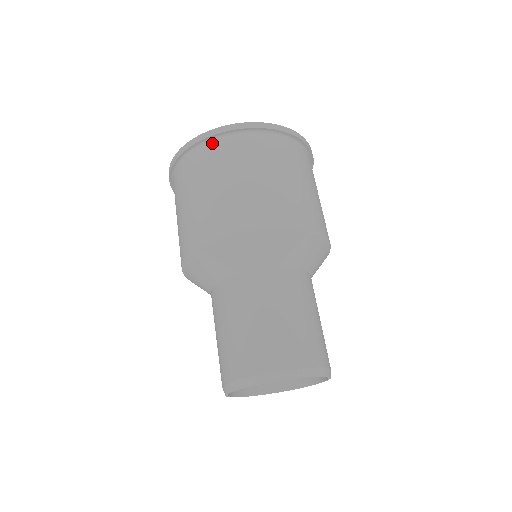
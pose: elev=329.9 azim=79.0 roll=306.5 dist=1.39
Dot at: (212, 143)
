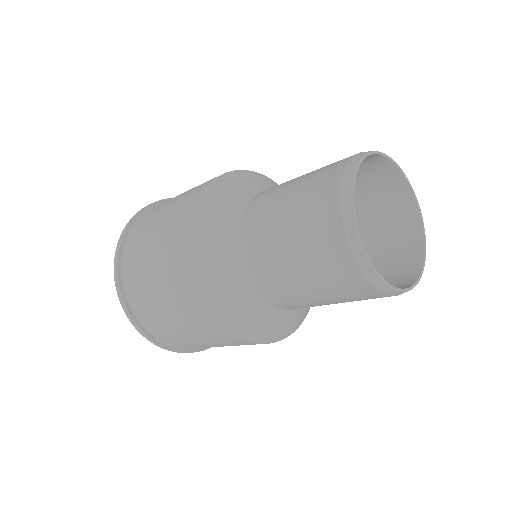
Dot at: occluded
